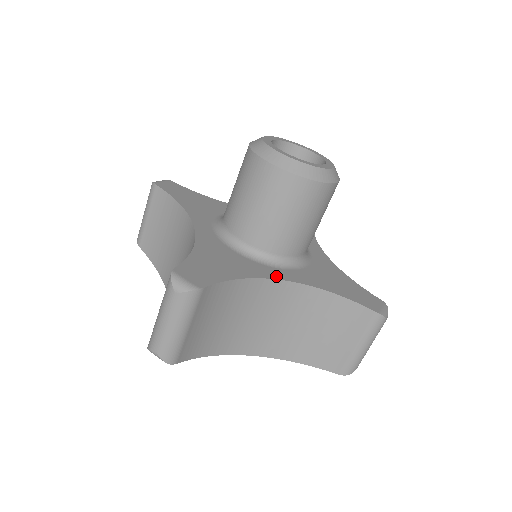
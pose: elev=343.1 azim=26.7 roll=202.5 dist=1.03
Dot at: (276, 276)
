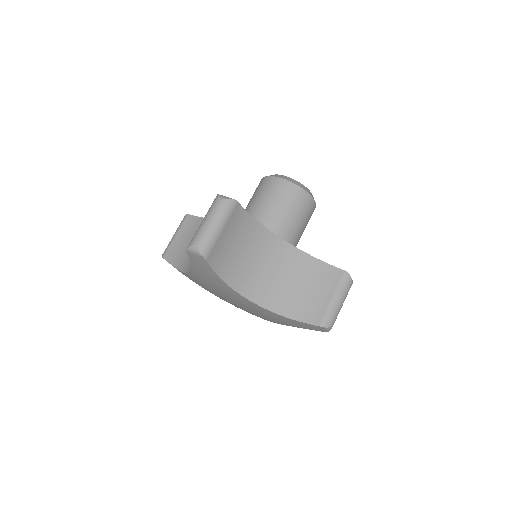
Dot at: (277, 236)
